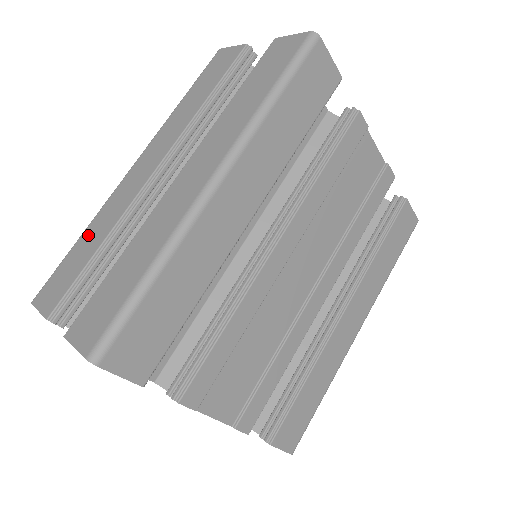
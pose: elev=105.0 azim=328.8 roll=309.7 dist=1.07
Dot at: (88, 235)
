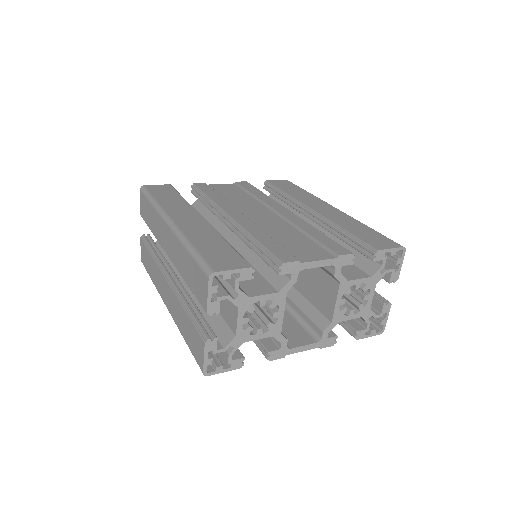
Dot at: (183, 329)
